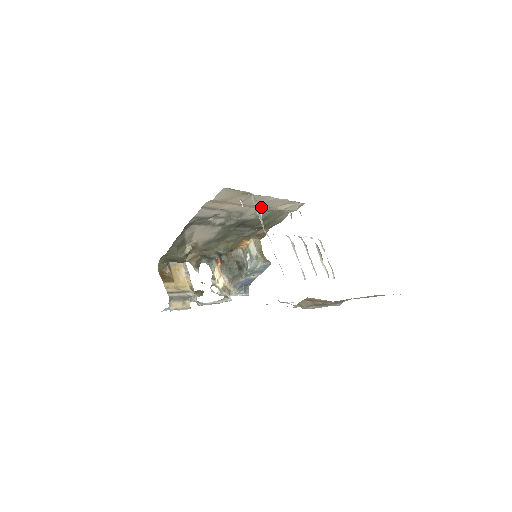
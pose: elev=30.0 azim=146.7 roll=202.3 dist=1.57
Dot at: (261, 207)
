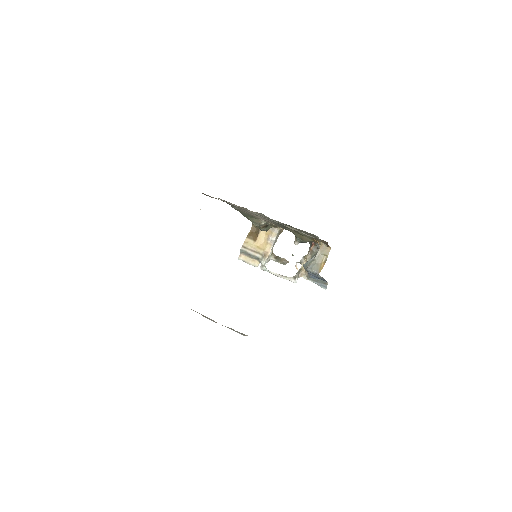
Dot at: occluded
